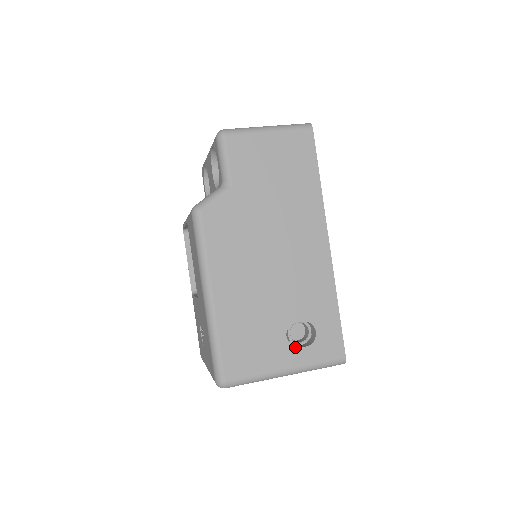
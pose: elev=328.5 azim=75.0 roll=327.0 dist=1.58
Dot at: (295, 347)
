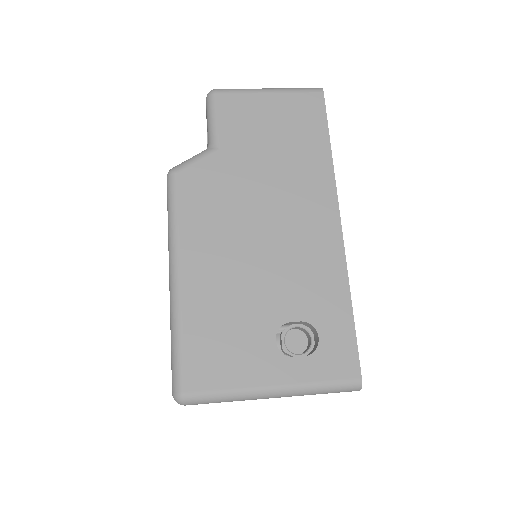
Dot at: (288, 356)
